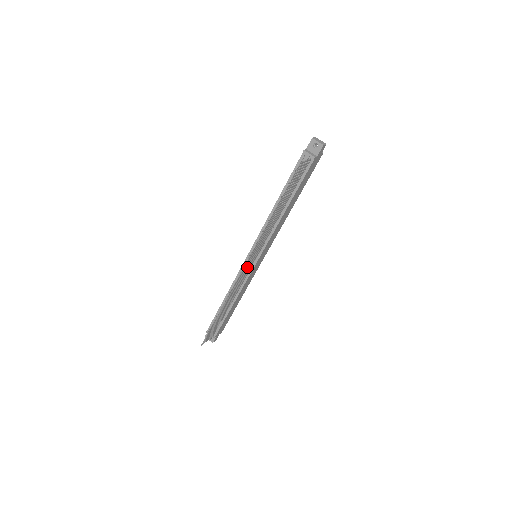
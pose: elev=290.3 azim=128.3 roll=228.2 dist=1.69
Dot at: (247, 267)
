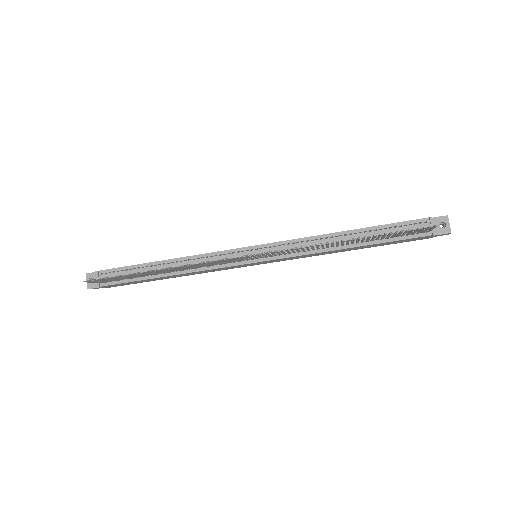
Dot at: (244, 258)
